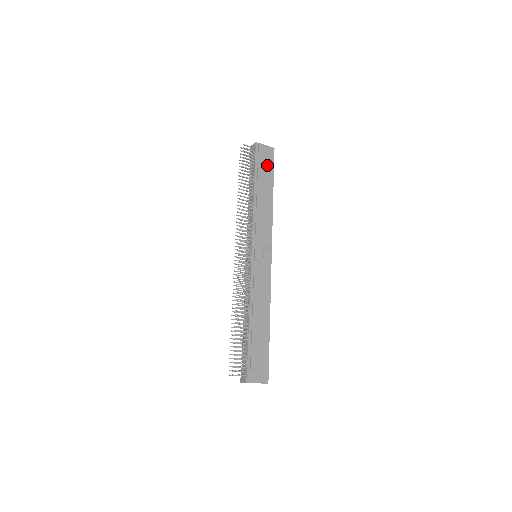
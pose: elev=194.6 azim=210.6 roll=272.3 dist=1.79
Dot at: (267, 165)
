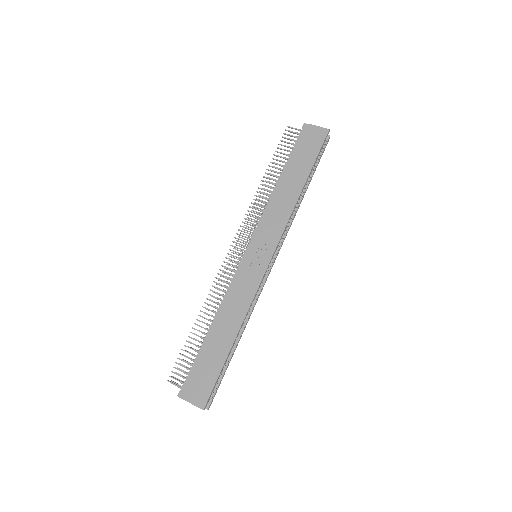
Dot at: (309, 149)
